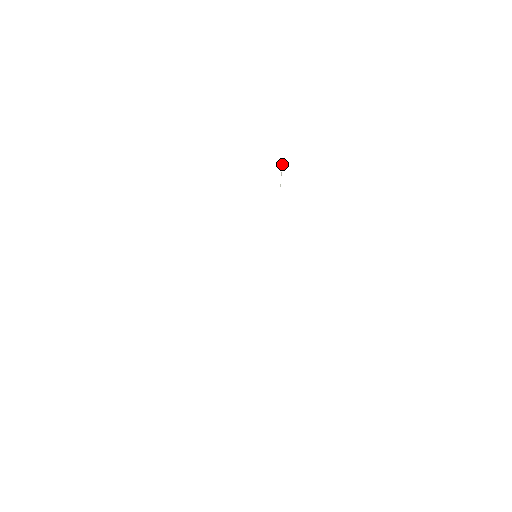
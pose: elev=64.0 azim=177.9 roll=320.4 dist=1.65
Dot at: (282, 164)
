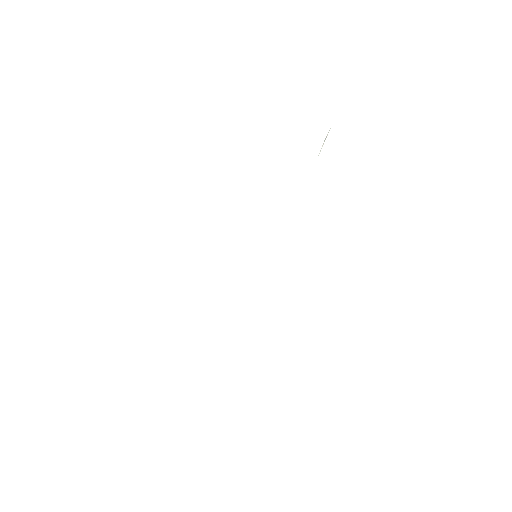
Dot at: occluded
